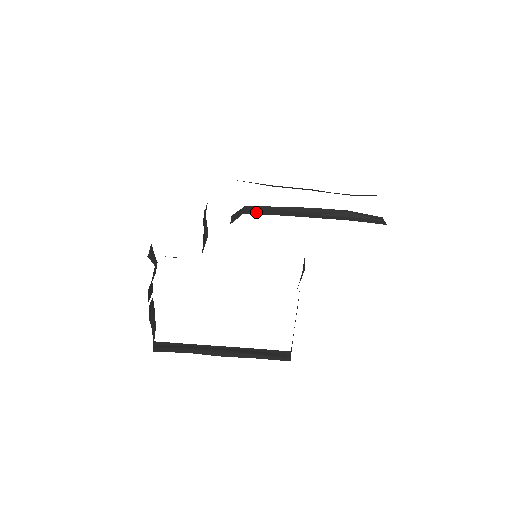
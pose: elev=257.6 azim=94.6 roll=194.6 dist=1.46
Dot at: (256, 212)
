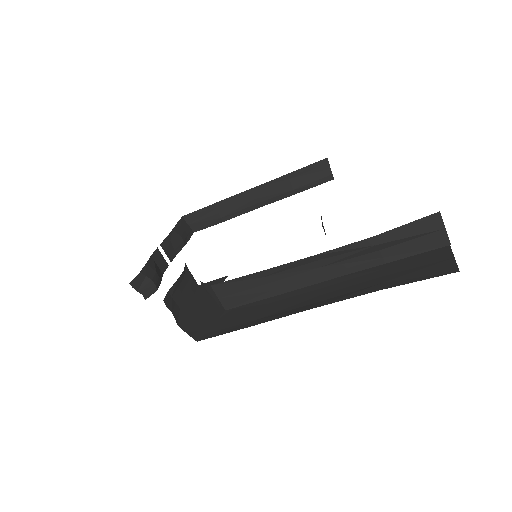
Dot at: (238, 301)
